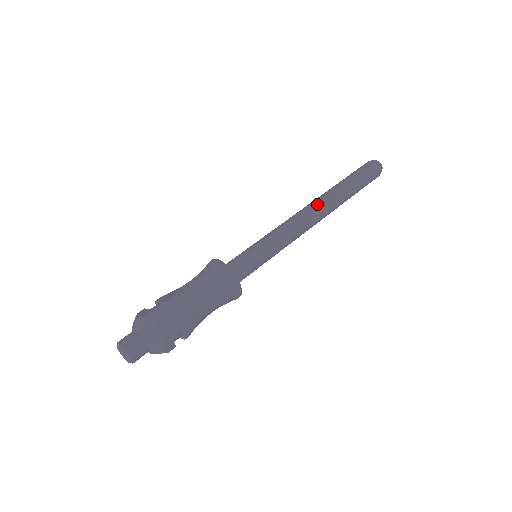
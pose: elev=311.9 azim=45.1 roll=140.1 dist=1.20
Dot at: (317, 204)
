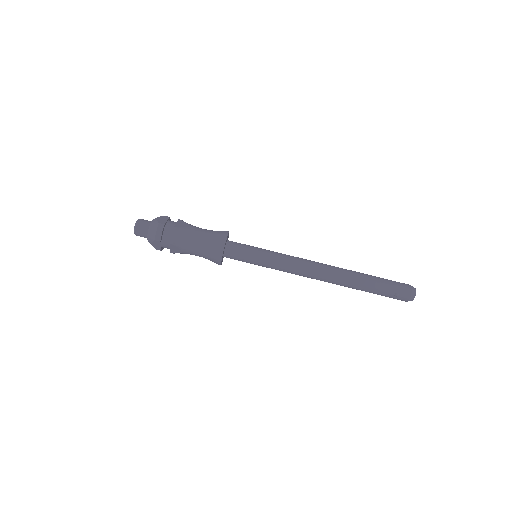
Dot at: (329, 271)
